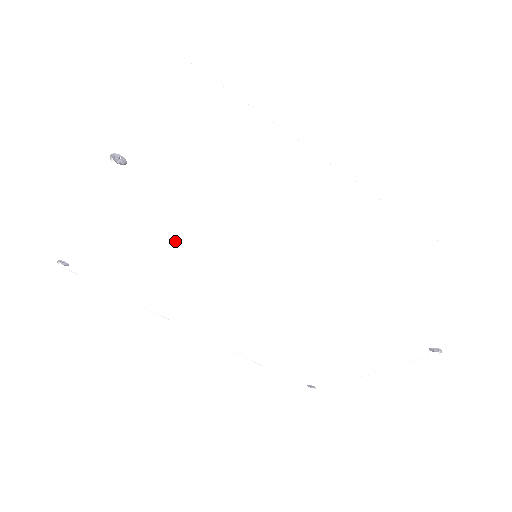
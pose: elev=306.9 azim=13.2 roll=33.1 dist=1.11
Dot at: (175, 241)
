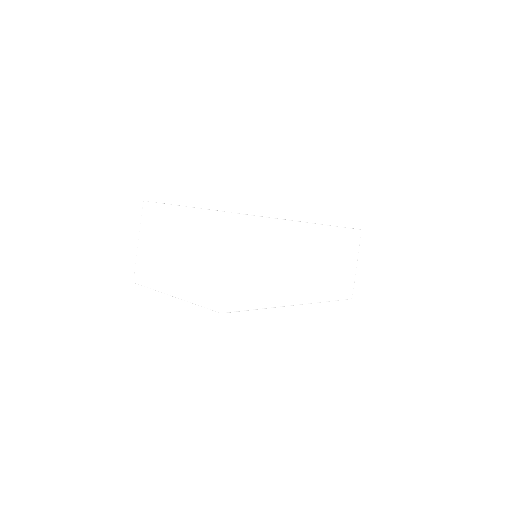
Dot at: occluded
